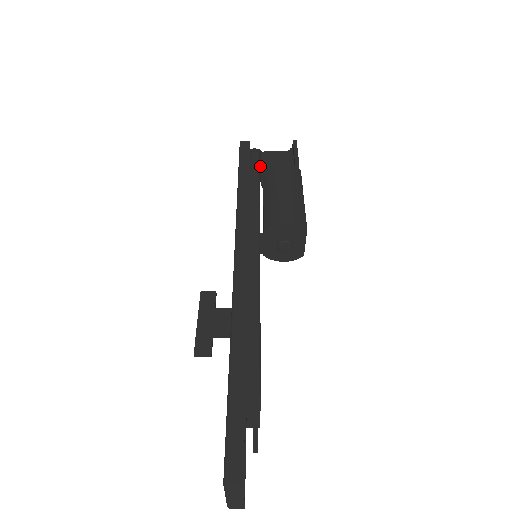
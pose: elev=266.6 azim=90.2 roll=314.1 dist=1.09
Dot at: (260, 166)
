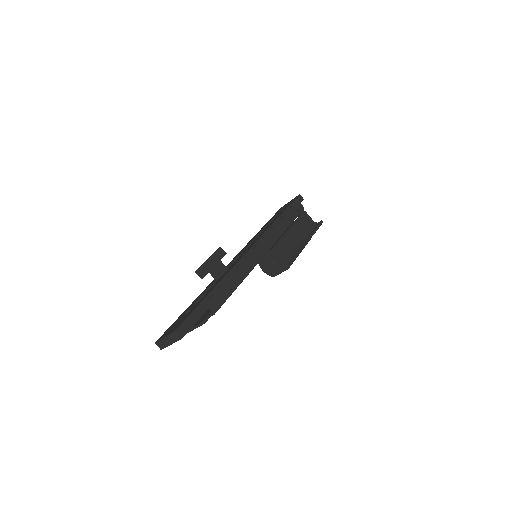
Dot at: occluded
